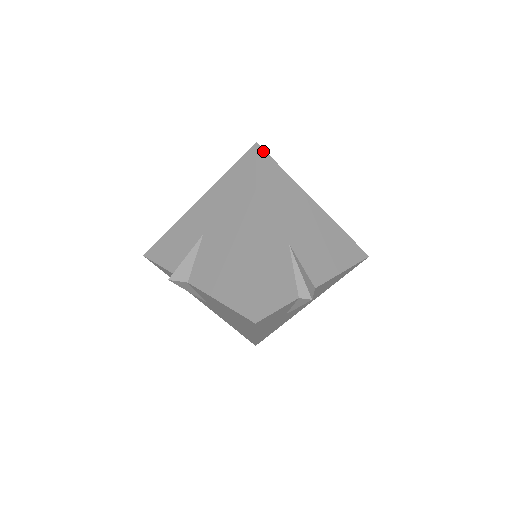
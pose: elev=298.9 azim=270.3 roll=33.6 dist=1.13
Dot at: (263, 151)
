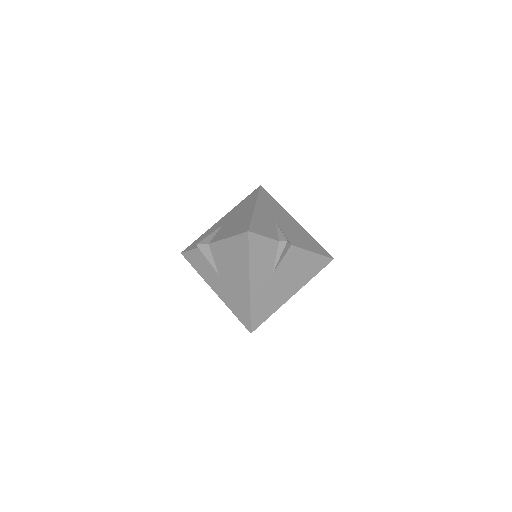
Dot at: (264, 189)
